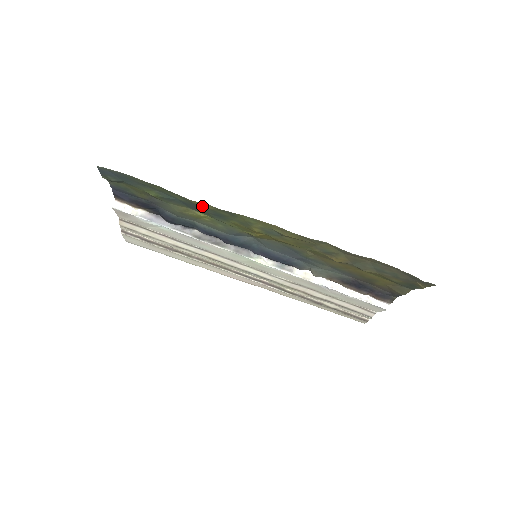
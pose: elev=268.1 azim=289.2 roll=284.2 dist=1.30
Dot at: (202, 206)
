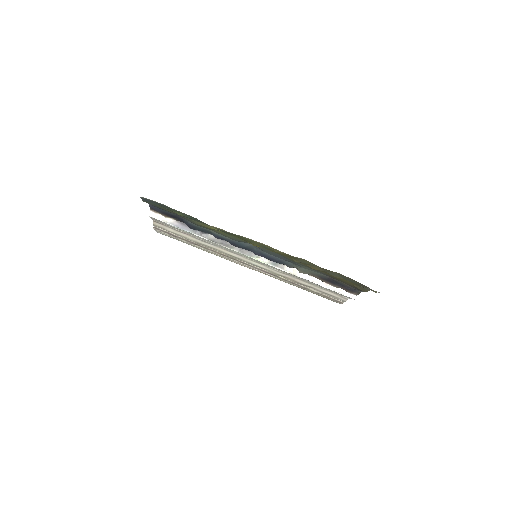
Dot at: occluded
